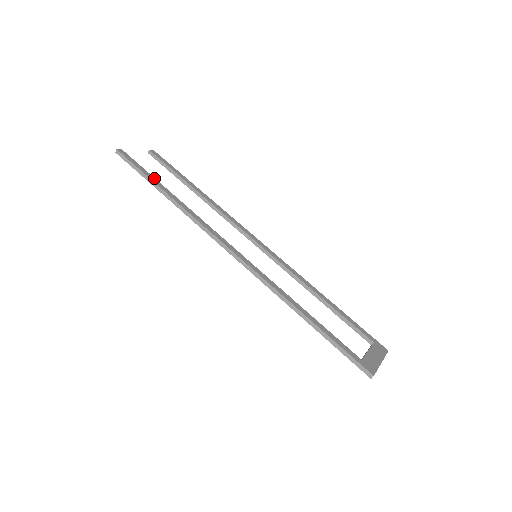
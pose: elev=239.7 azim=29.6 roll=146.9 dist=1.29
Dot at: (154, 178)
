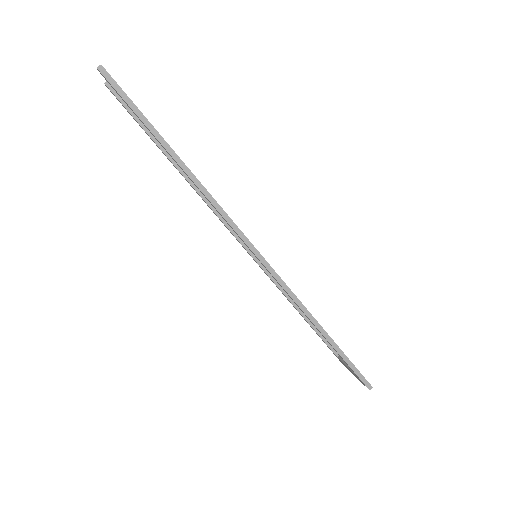
Dot at: (153, 127)
